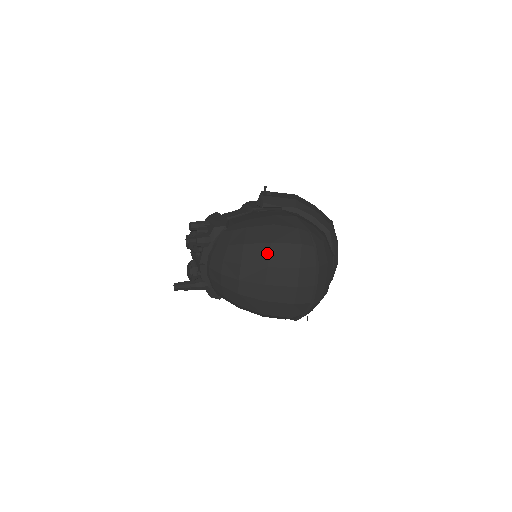
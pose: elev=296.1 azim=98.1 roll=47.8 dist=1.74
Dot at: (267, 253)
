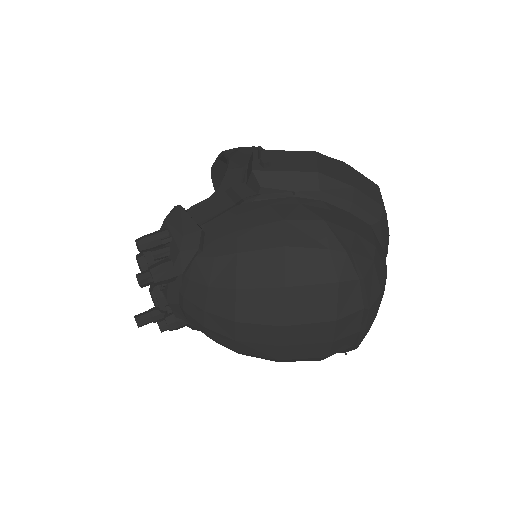
Dot at: (279, 304)
